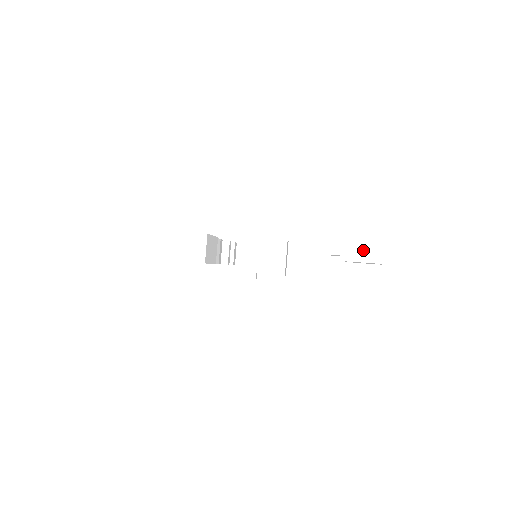
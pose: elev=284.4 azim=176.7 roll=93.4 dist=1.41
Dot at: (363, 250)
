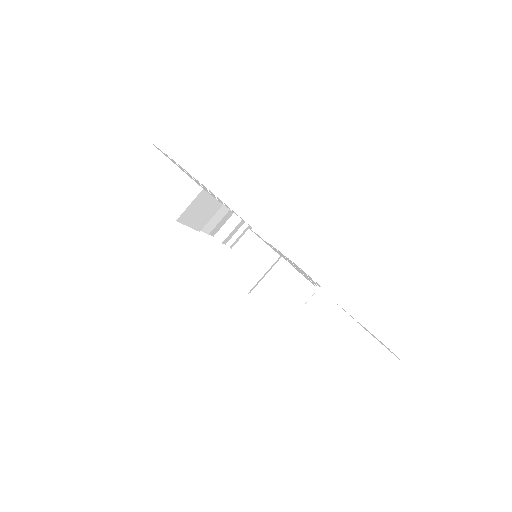
Dot at: (373, 342)
